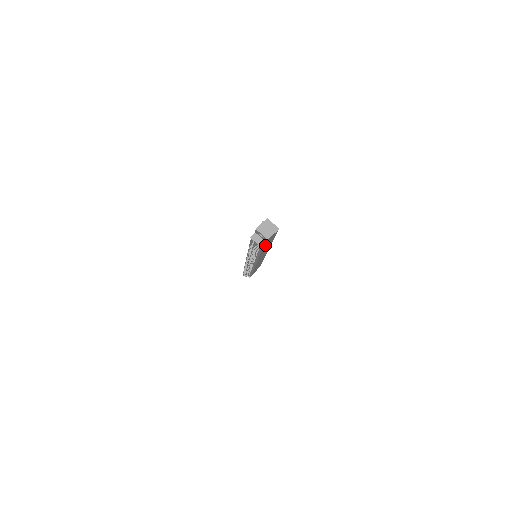
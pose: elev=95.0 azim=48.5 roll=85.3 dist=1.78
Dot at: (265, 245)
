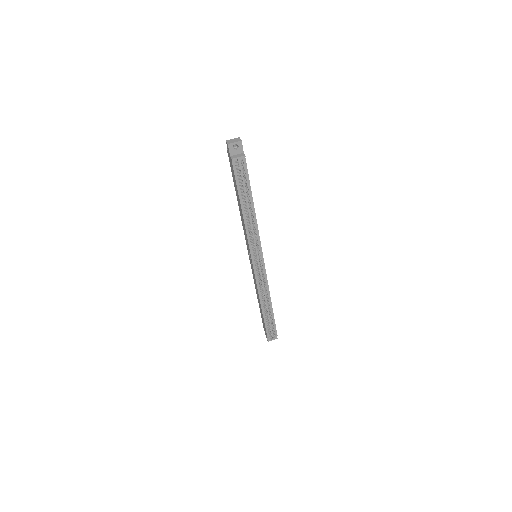
Dot at: (245, 165)
